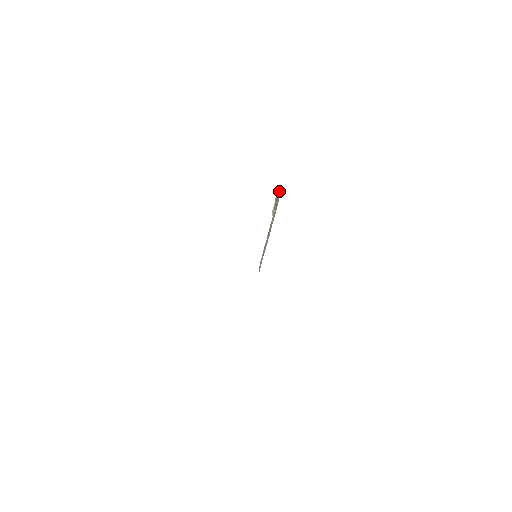
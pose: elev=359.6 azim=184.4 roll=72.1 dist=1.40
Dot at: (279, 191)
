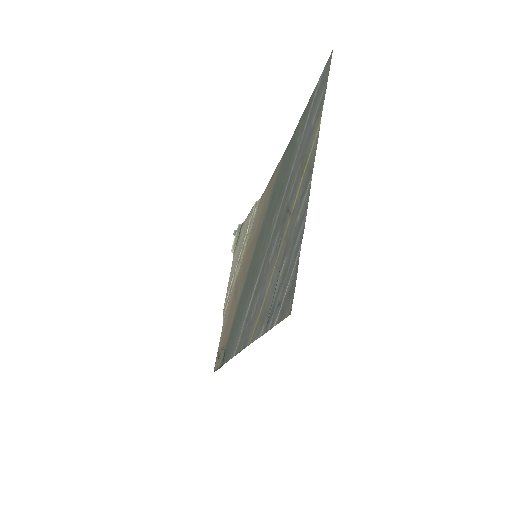
Dot at: (254, 204)
